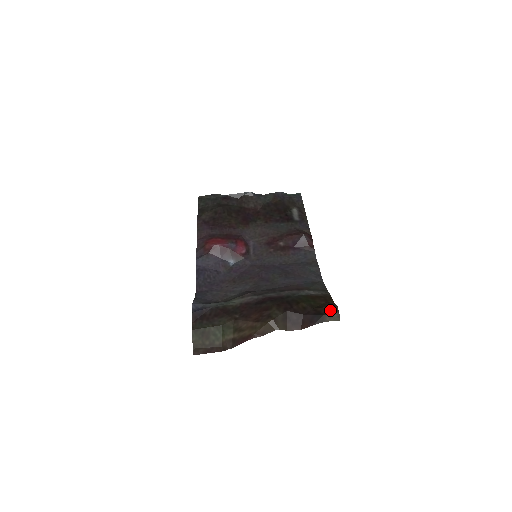
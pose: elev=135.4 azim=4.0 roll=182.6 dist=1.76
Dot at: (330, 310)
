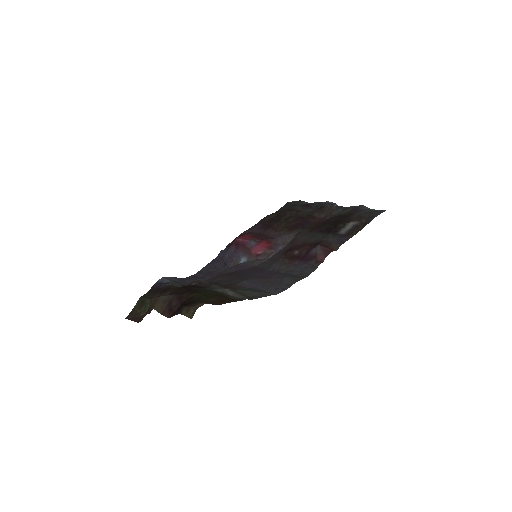
Dot at: (194, 304)
